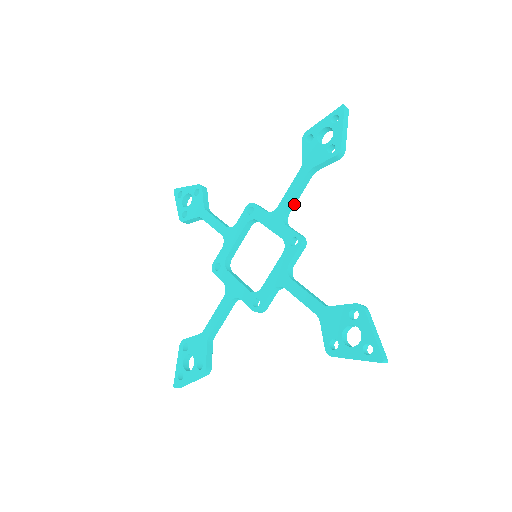
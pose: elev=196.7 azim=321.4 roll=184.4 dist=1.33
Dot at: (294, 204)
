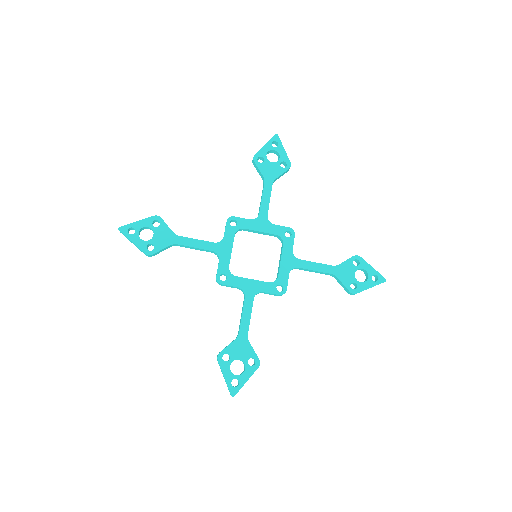
Dot at: occluded
